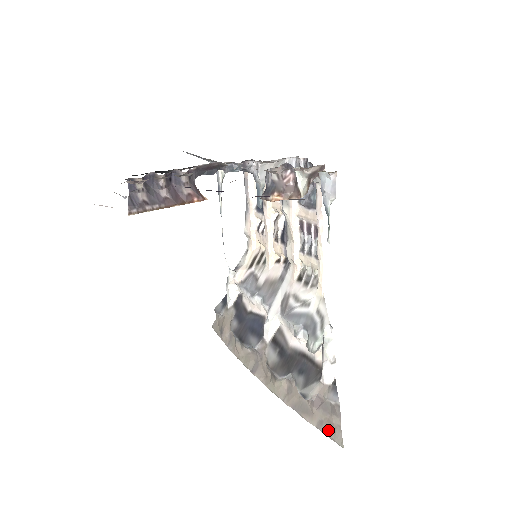
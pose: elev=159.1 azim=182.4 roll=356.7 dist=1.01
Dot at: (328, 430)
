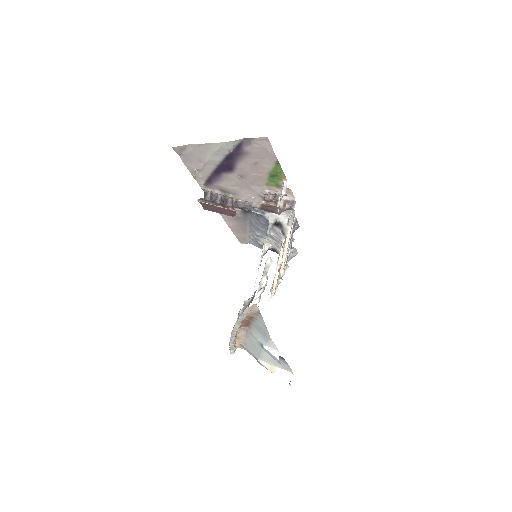
Dot at: occluded
